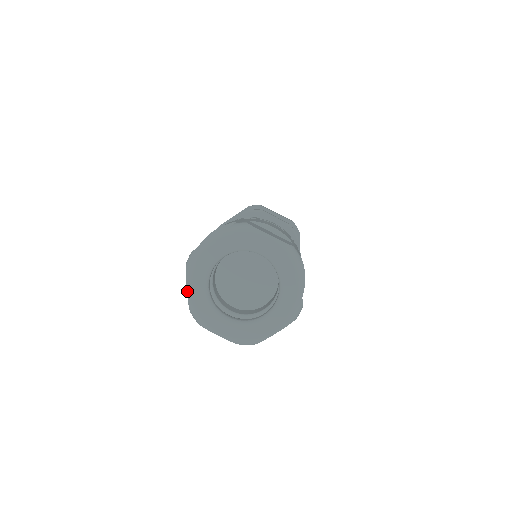
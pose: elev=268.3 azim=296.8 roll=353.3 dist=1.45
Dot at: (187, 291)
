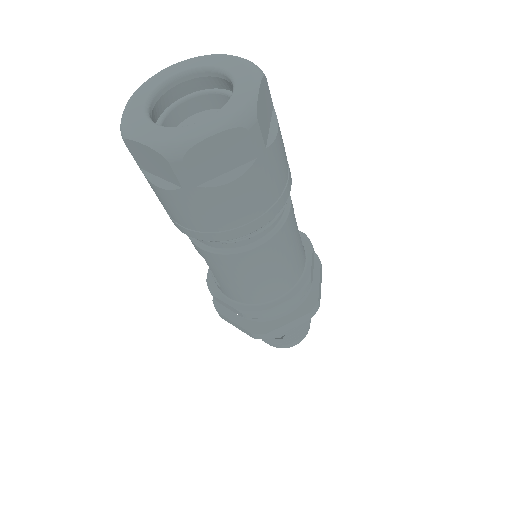
Dot at: (142, 143)
